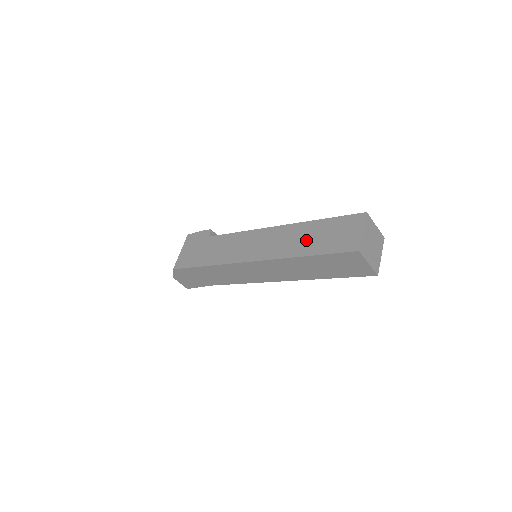
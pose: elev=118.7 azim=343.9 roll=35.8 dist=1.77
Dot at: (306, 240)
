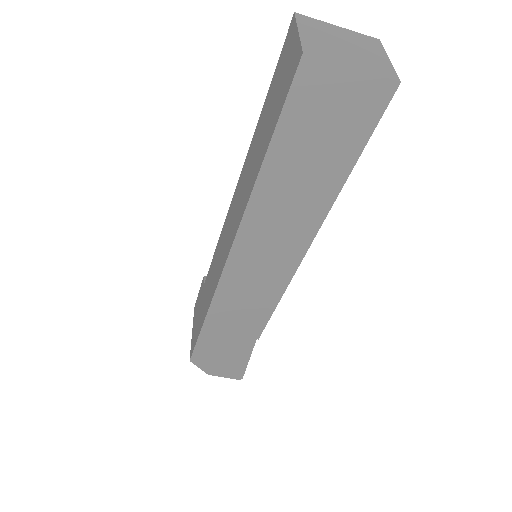
Dot at: (257, 150)
